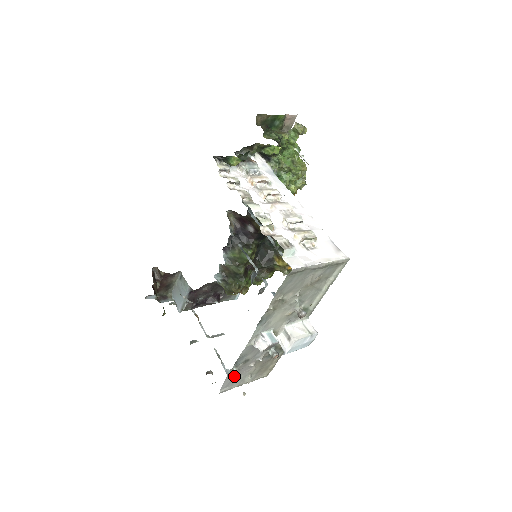
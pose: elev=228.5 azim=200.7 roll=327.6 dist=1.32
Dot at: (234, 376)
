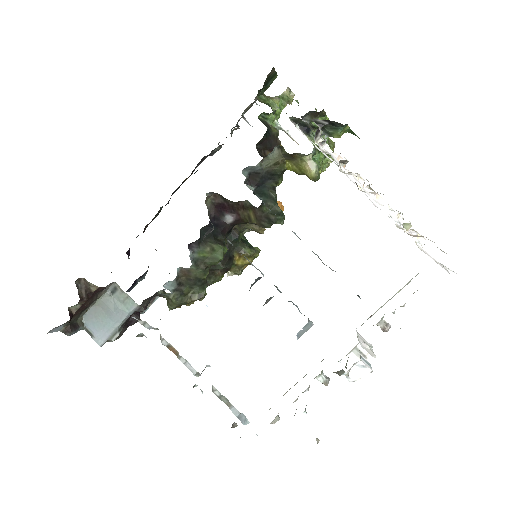
Dot at: occluded
